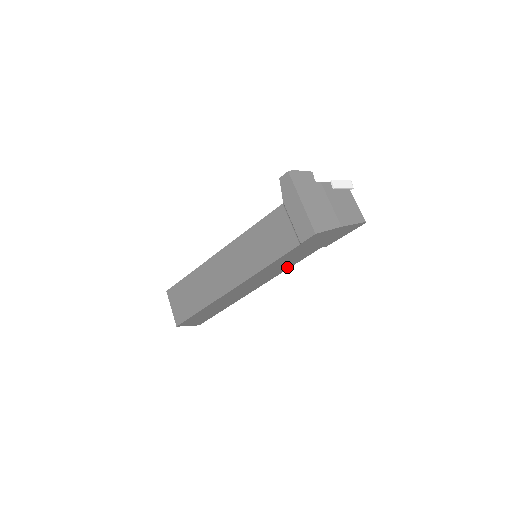
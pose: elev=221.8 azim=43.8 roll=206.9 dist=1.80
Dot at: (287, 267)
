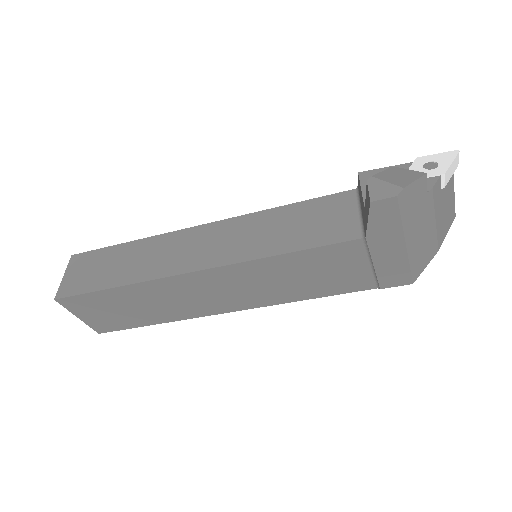
Dot at: occluded
